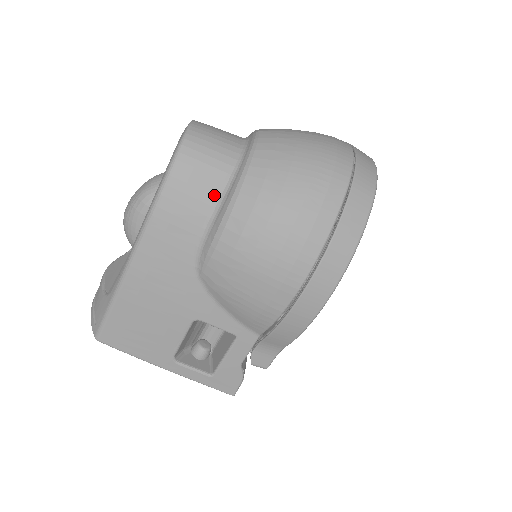
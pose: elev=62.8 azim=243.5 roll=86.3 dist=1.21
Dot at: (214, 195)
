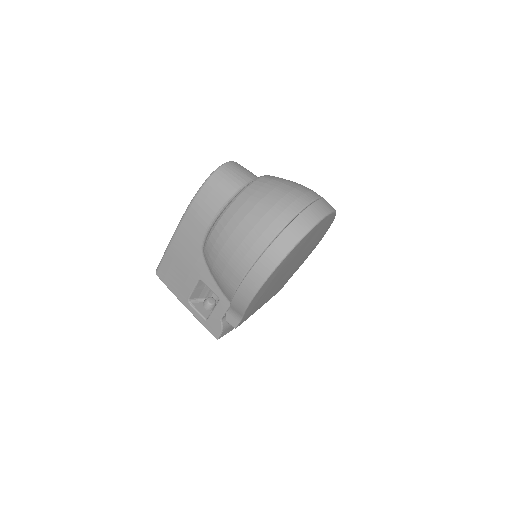
Dot at: (219, 208)
